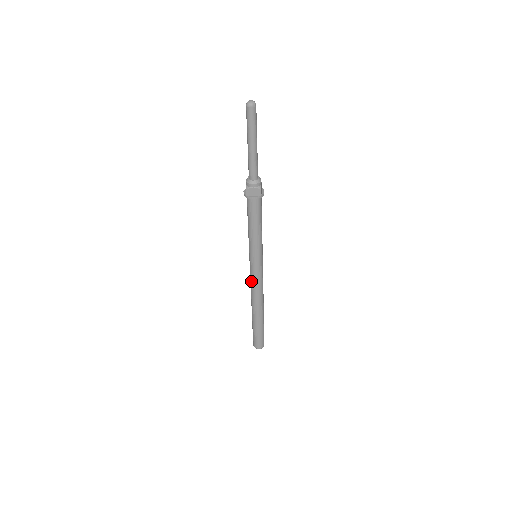
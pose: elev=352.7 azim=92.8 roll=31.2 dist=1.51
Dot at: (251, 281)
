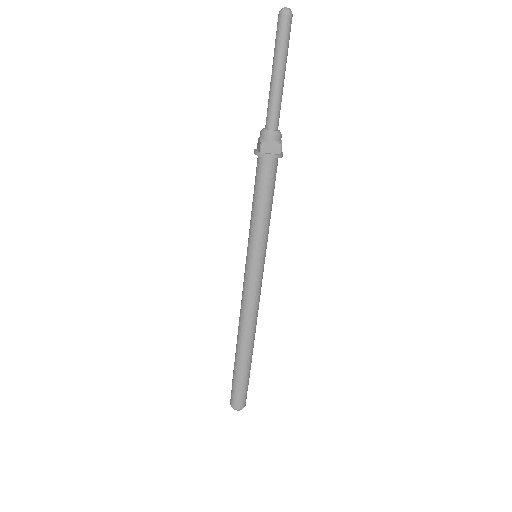
Dot at: (244, 296)
